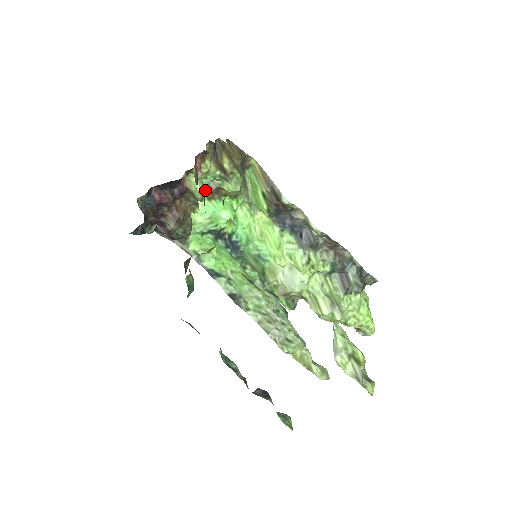
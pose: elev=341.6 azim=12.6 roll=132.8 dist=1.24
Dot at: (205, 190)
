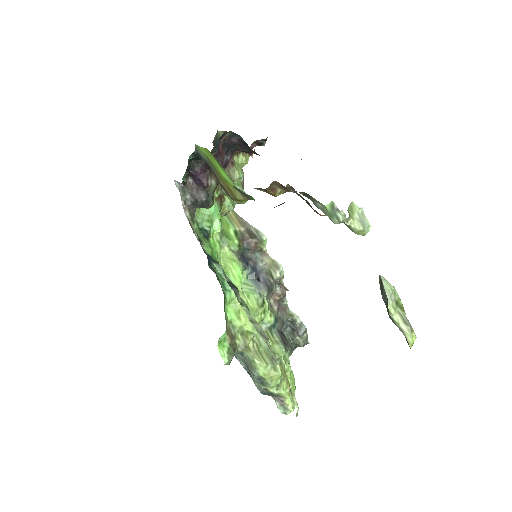
Dot at: occluded
